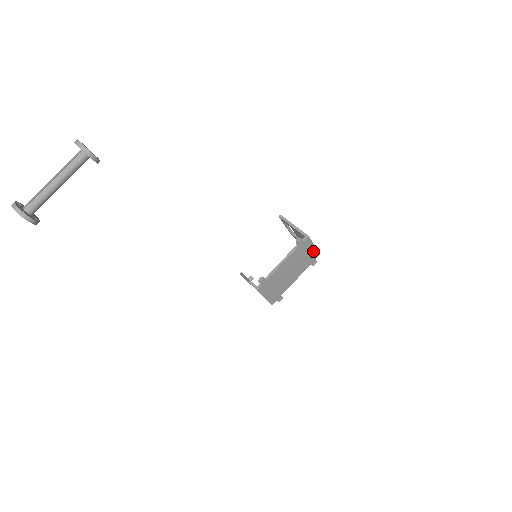
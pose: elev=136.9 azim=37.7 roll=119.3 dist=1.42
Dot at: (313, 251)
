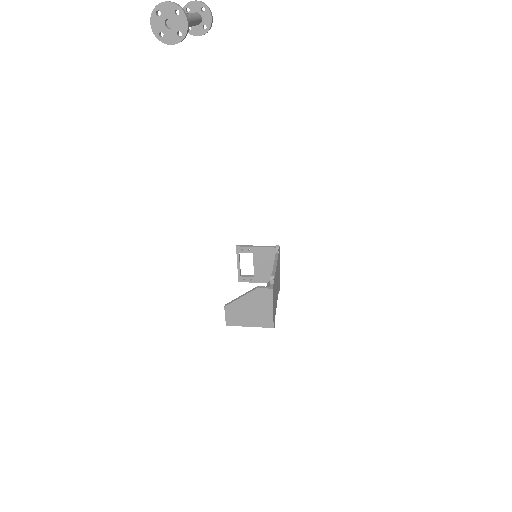
Dot at: (279, 272)
